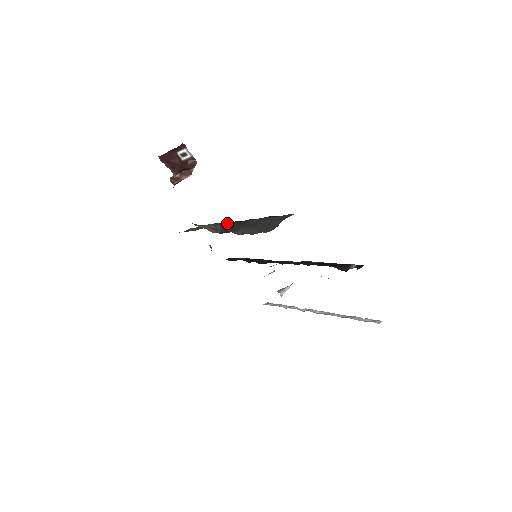
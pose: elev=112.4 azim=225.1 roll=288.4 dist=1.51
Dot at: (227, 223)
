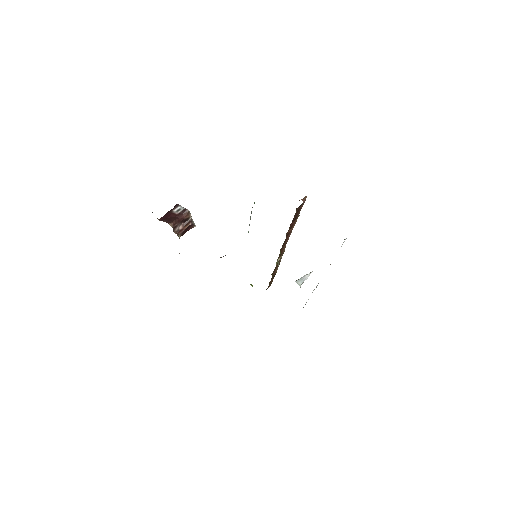
Dot at: occluded
